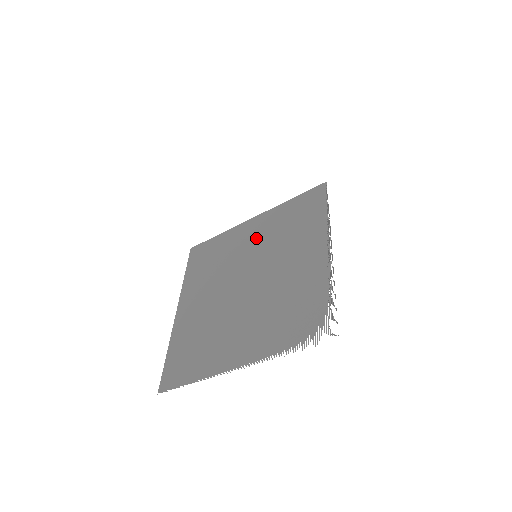
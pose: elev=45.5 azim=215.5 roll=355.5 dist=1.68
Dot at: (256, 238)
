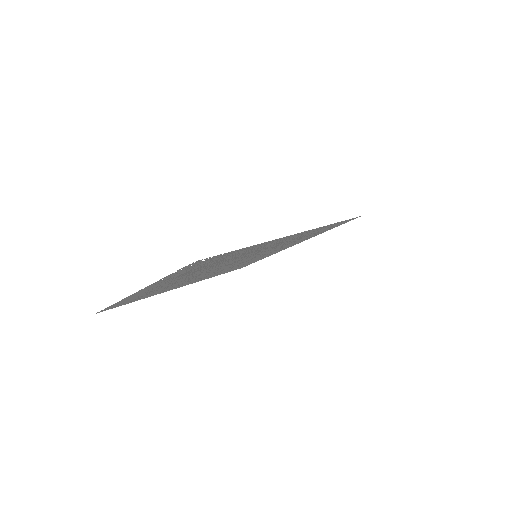
Dot at: (274, 250)
